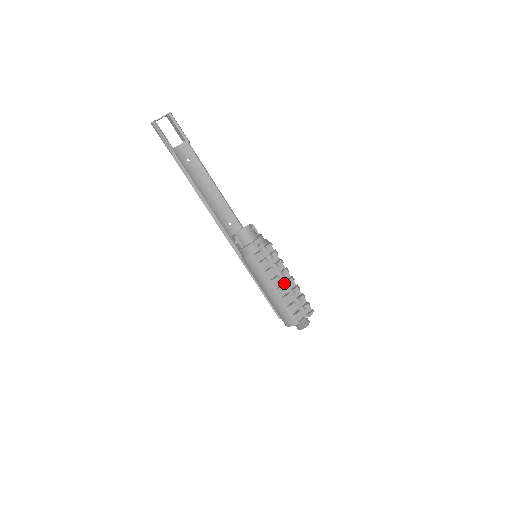
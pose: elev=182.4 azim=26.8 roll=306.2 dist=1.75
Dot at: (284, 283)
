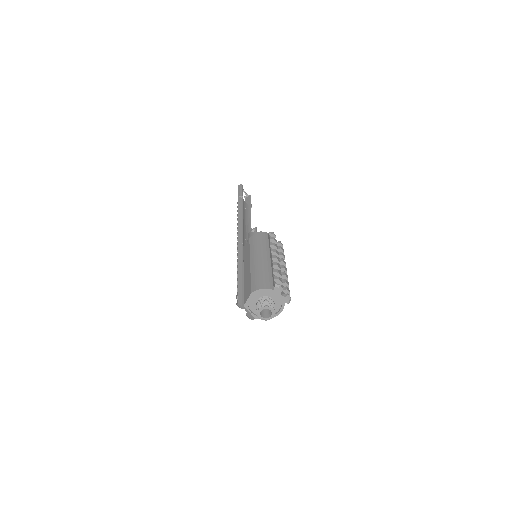
Dot at: occluded
